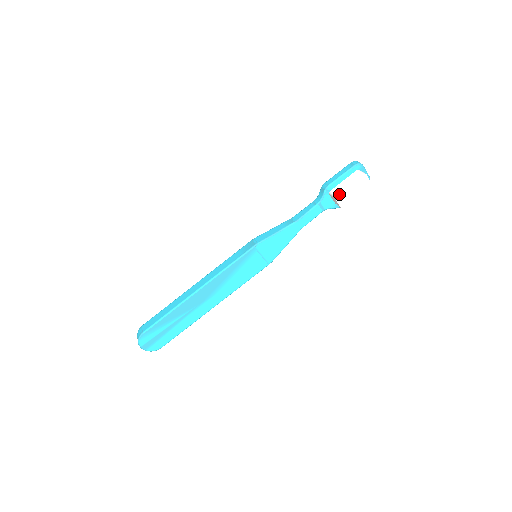
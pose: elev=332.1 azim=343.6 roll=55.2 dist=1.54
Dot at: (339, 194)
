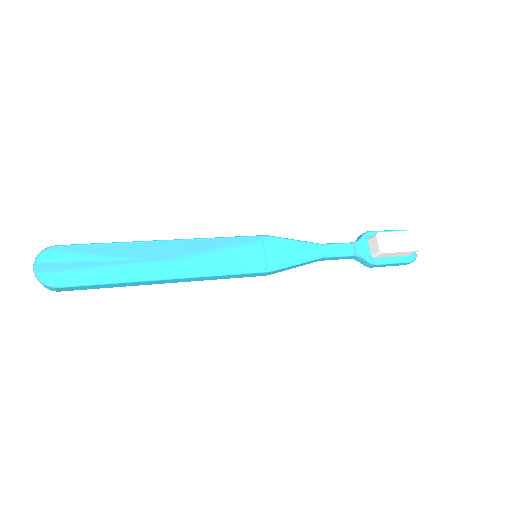
Dot at: (382, 234)
